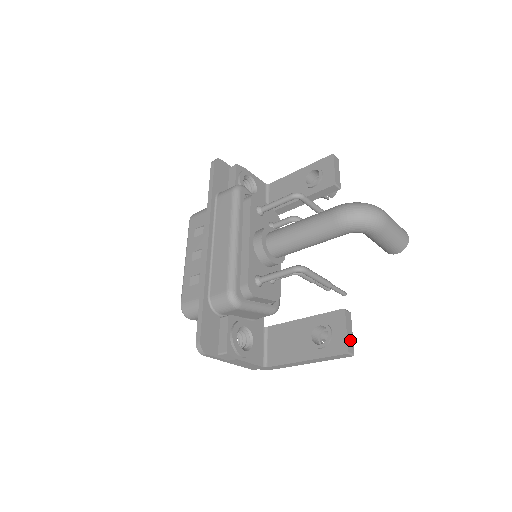
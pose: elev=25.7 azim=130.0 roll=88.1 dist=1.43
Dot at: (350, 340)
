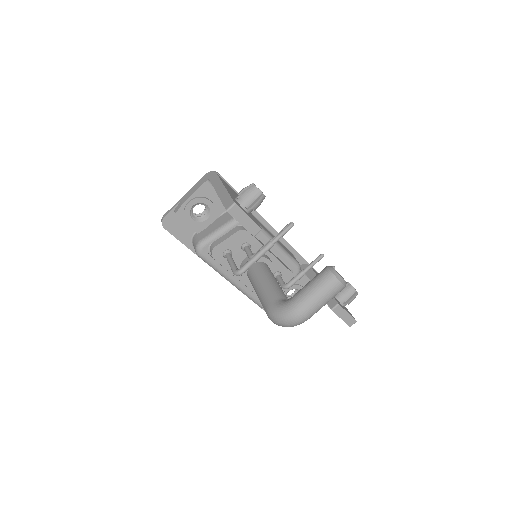
Dot at: (348, 319)
